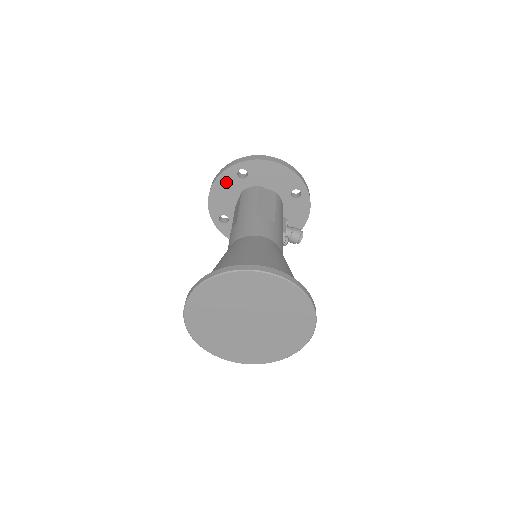
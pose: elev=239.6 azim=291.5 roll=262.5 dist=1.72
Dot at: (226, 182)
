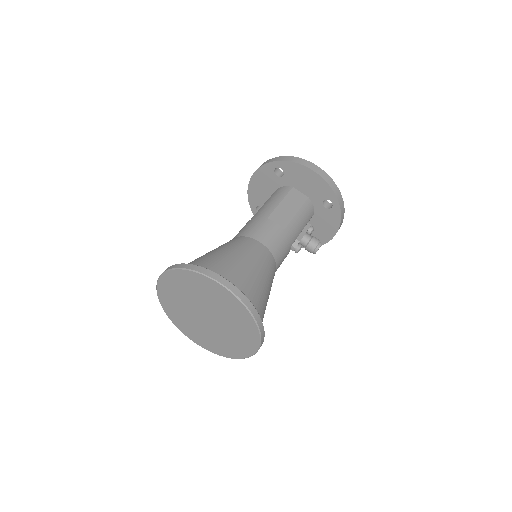
Dot at: (264, 176)
